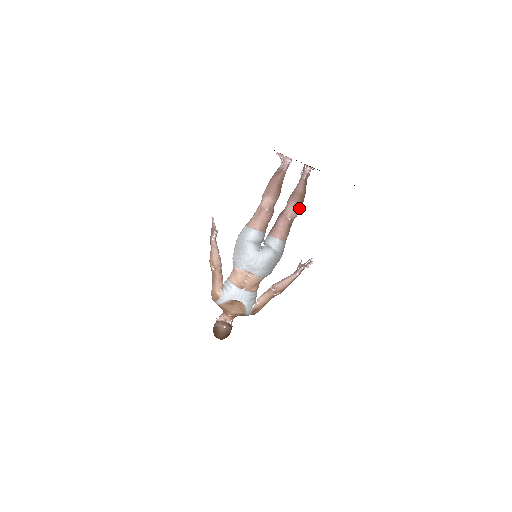
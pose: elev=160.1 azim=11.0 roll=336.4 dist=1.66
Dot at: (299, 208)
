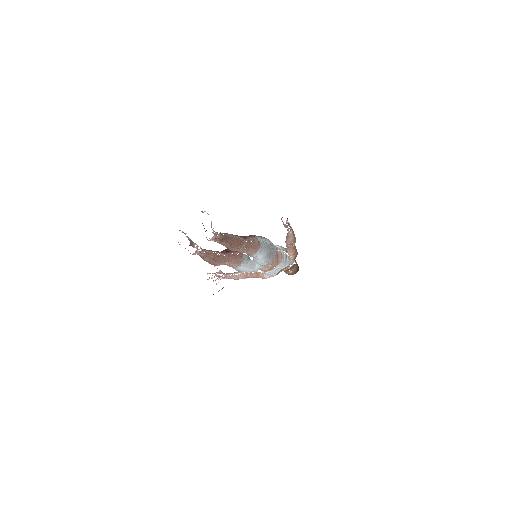
Dot at: (241, 246)
